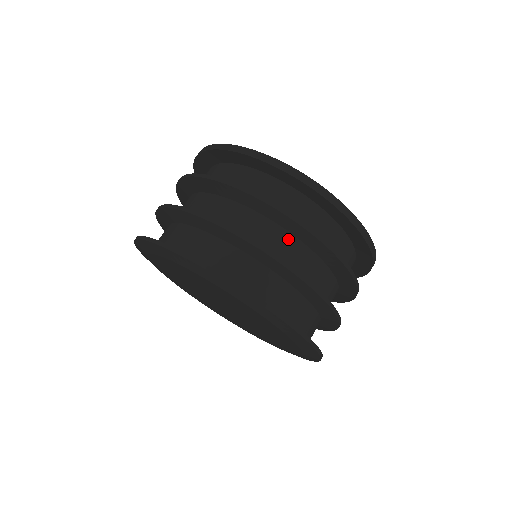
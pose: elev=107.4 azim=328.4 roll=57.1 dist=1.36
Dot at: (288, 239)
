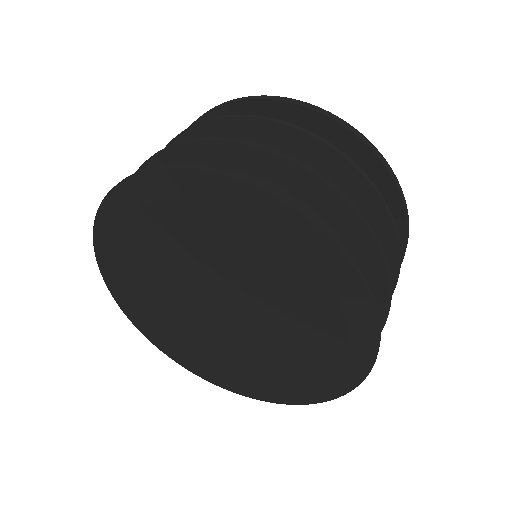
Dot at: occluded
